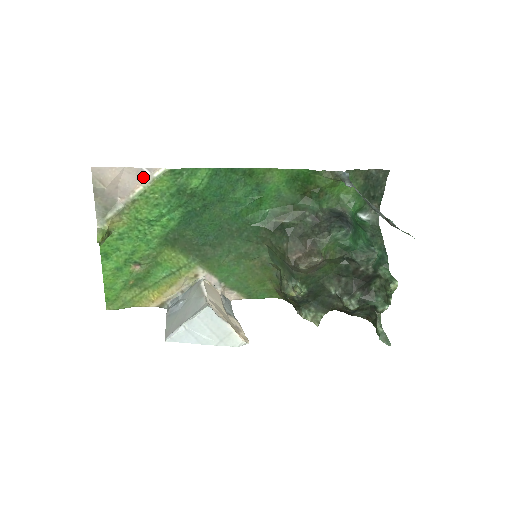
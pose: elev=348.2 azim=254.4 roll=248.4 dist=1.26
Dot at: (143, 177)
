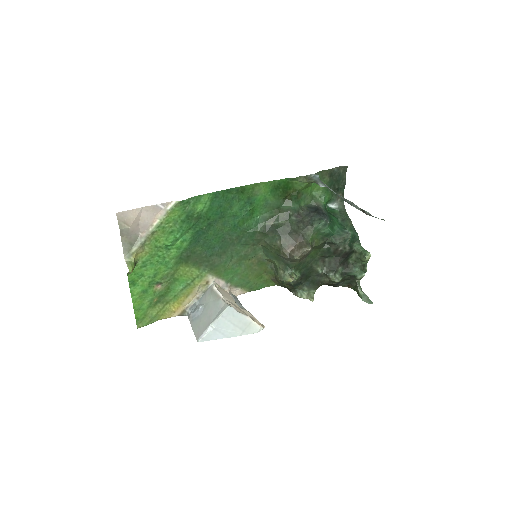
Dot at: (158, 212)
